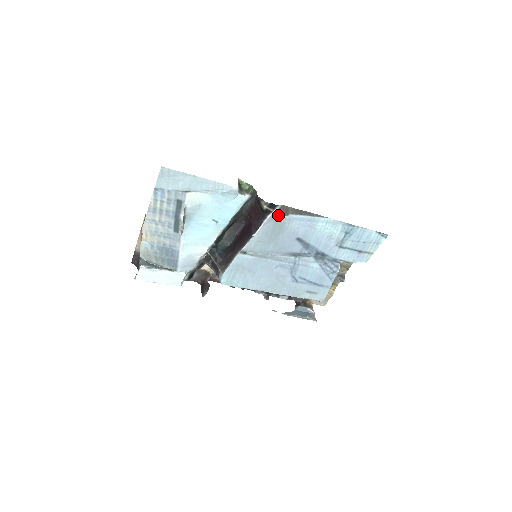
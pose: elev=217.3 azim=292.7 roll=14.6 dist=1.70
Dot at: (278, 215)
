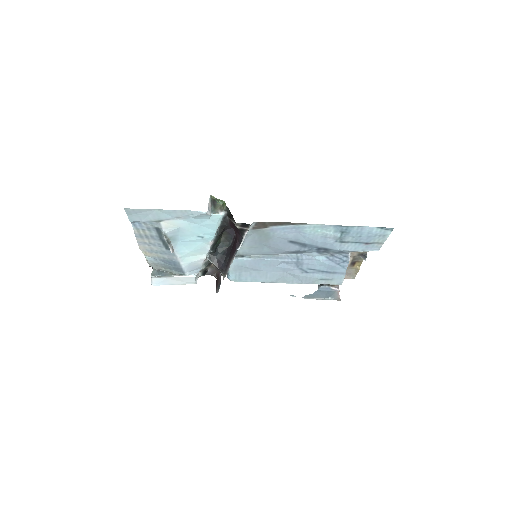
Dot at: (257, 228)
